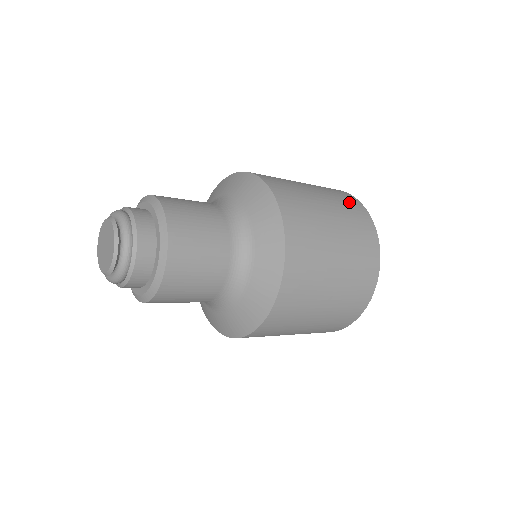
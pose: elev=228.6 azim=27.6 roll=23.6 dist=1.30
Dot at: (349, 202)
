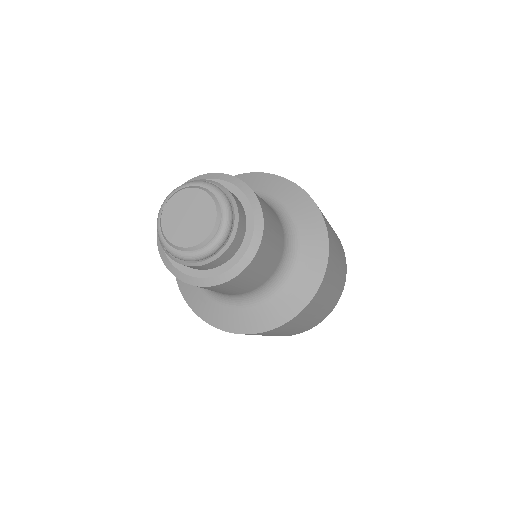
Dot at: (341, 246)
